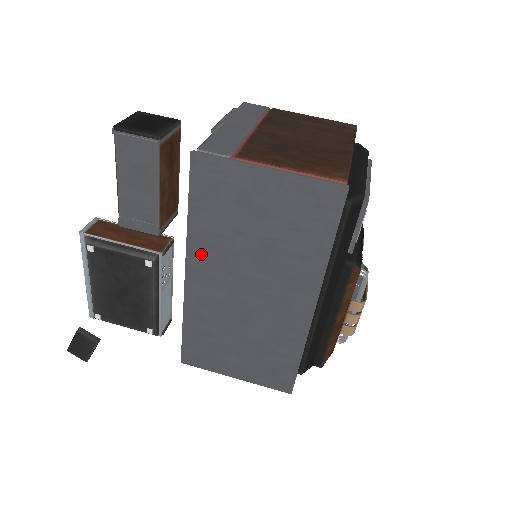
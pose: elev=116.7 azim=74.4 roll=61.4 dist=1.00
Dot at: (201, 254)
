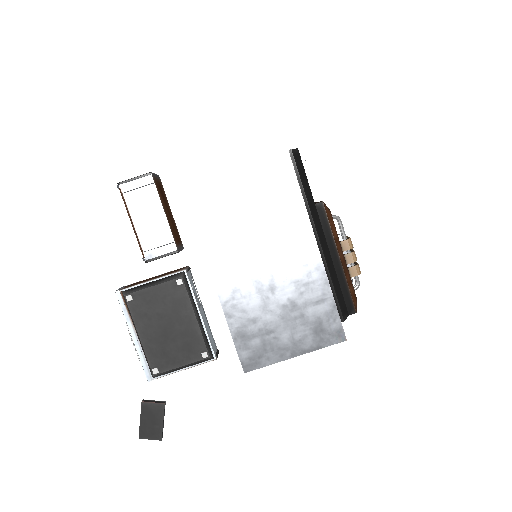
Dot at: (215, 246)
